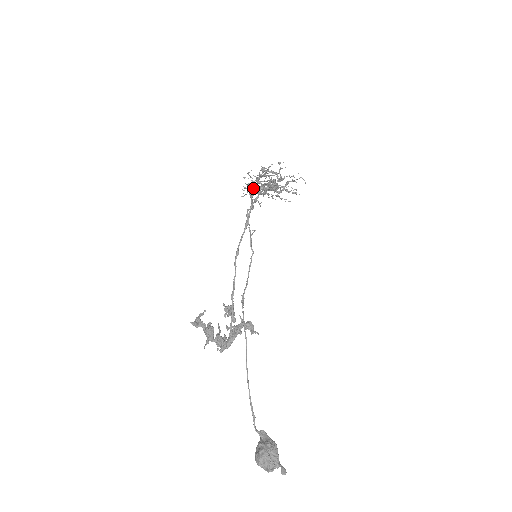
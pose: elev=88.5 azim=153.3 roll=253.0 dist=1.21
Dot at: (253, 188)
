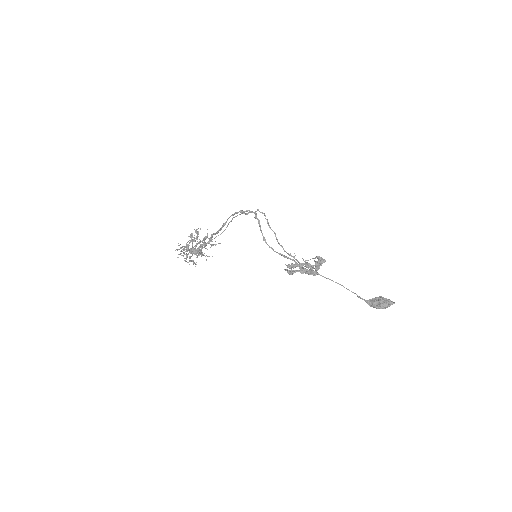
Dot at: occluded
